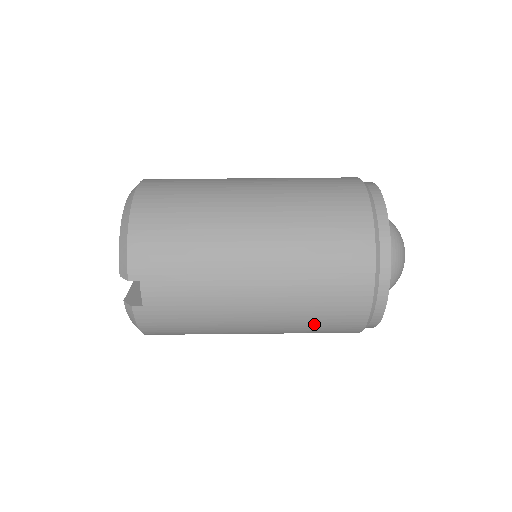
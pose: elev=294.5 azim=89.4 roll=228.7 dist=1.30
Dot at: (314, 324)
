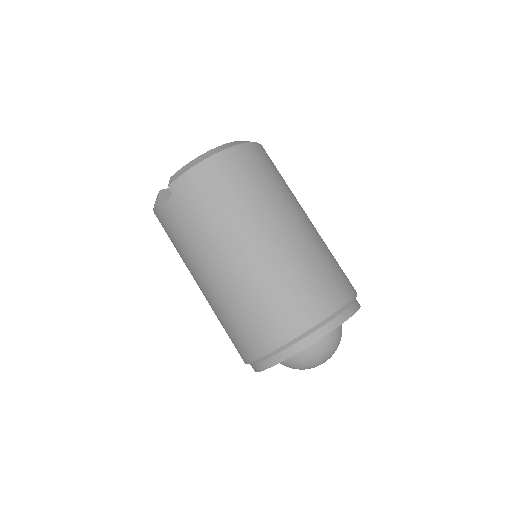
Dot at: (225, 327)
